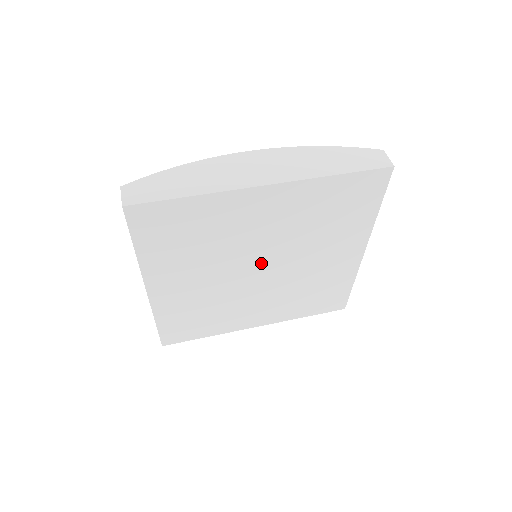
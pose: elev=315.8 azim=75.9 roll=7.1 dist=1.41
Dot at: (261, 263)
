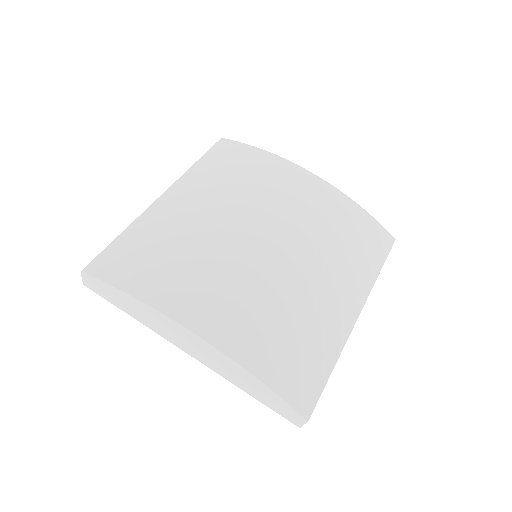
Dot at: occluded
